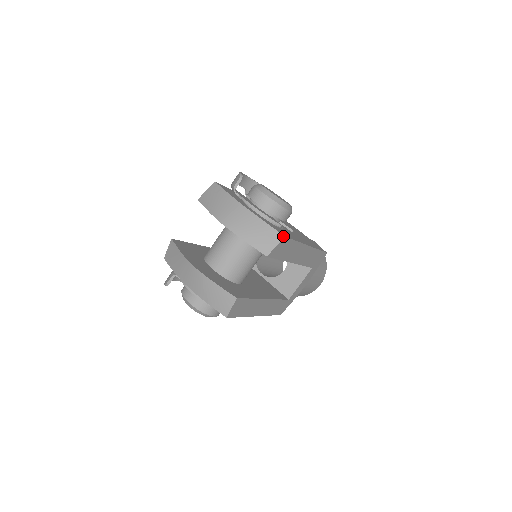
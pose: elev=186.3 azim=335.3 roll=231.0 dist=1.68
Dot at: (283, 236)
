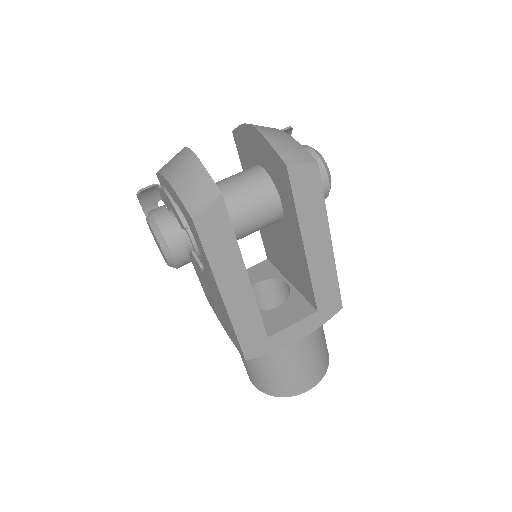
Dot at: (316, 161)
